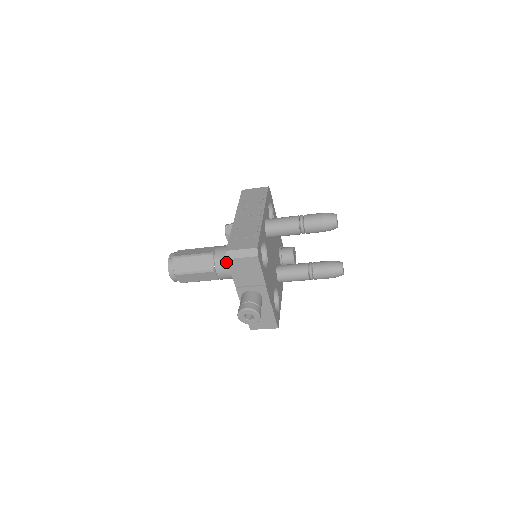
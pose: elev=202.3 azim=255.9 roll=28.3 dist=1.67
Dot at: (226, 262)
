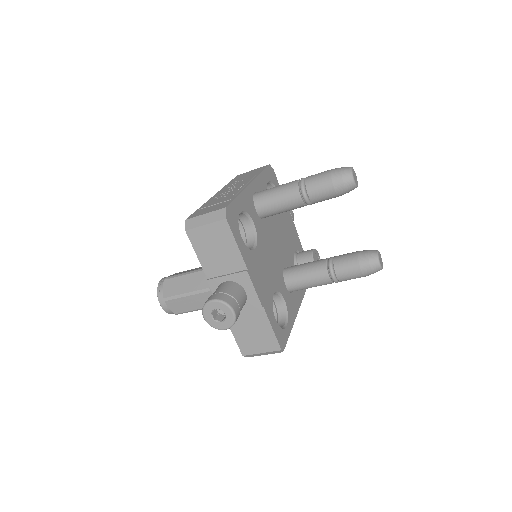
Dot at: occluded
